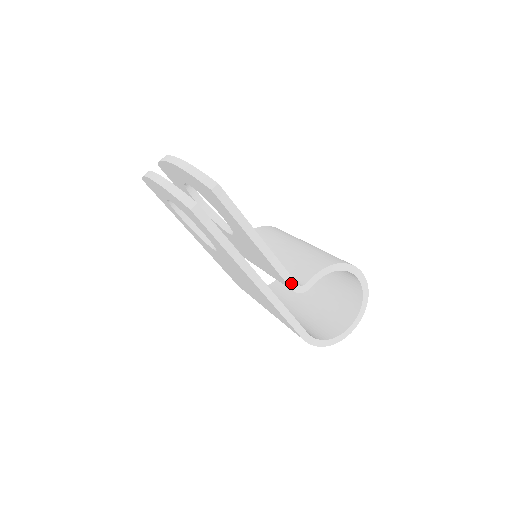
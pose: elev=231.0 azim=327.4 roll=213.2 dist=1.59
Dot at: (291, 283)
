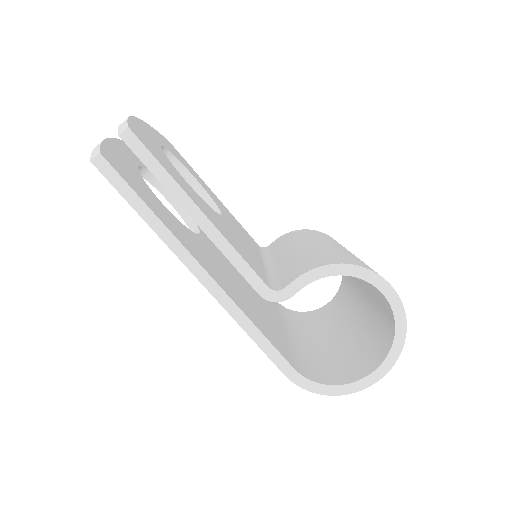
Dot at: (257, 284)
